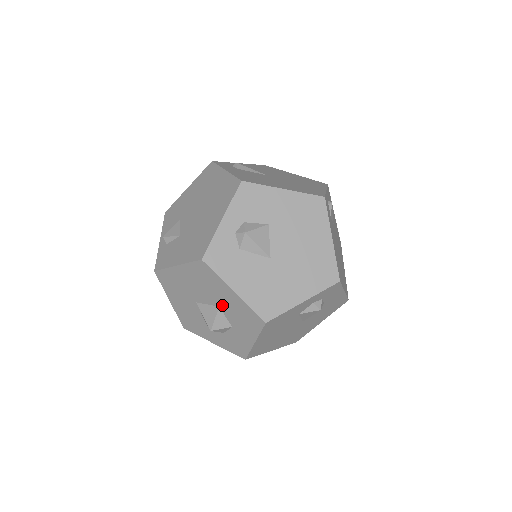
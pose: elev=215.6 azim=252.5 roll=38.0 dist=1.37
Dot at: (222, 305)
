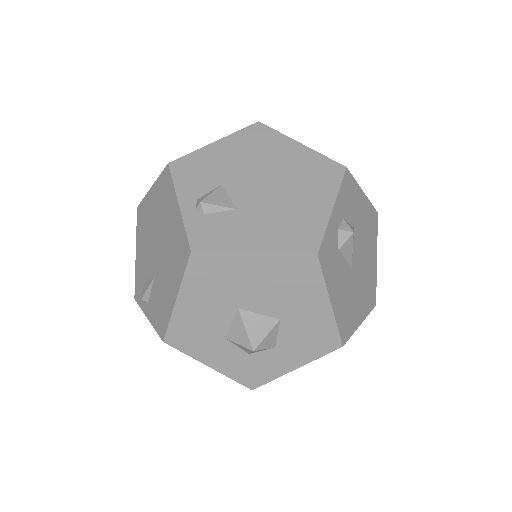
Dot at: (288, 318)
